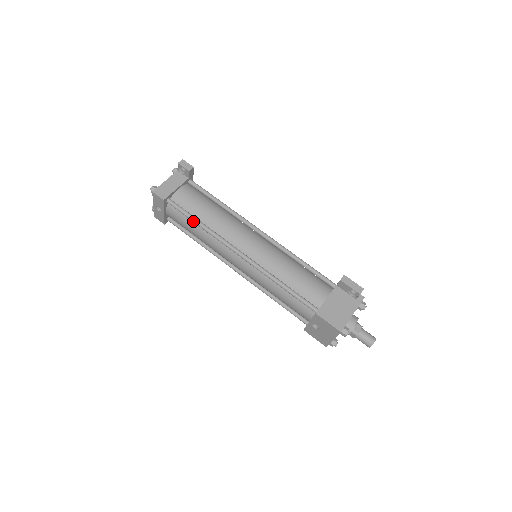
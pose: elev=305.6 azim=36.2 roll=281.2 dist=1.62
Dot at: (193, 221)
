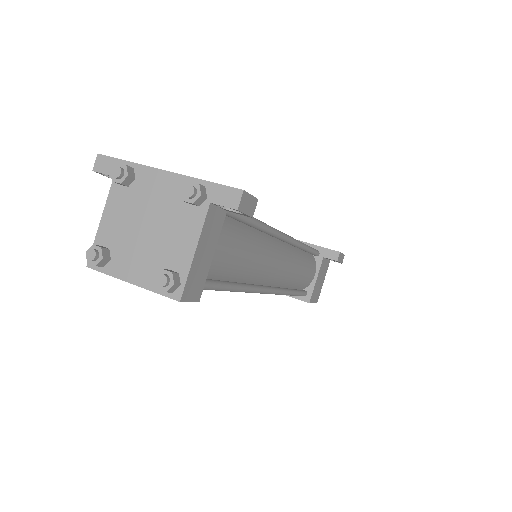
Dot at: occluded
